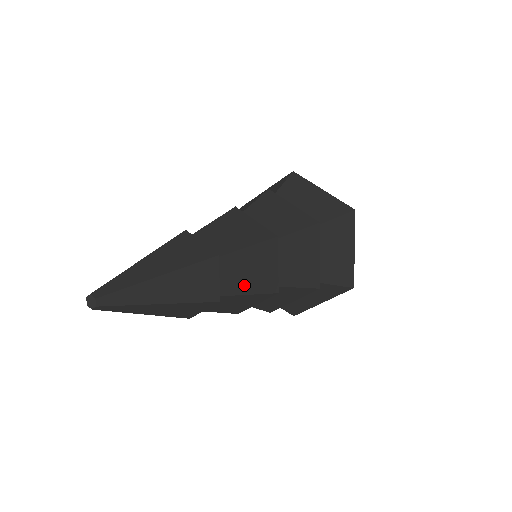
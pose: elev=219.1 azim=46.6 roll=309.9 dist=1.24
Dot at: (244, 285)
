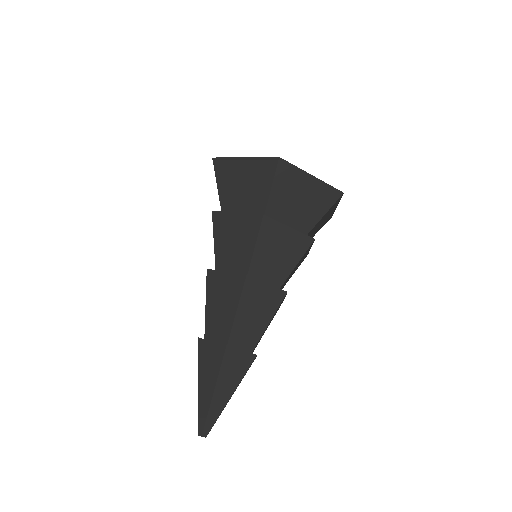
Dot at: occluded
